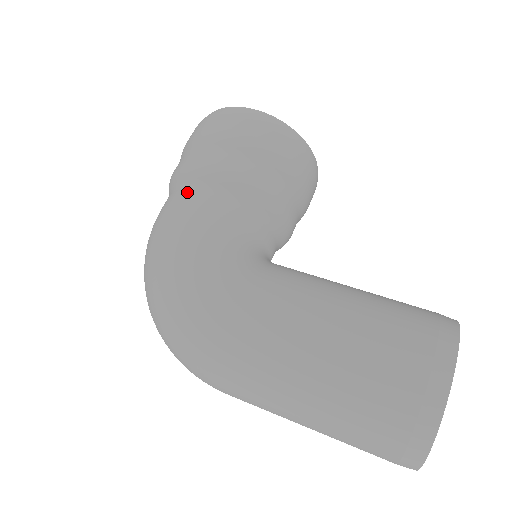
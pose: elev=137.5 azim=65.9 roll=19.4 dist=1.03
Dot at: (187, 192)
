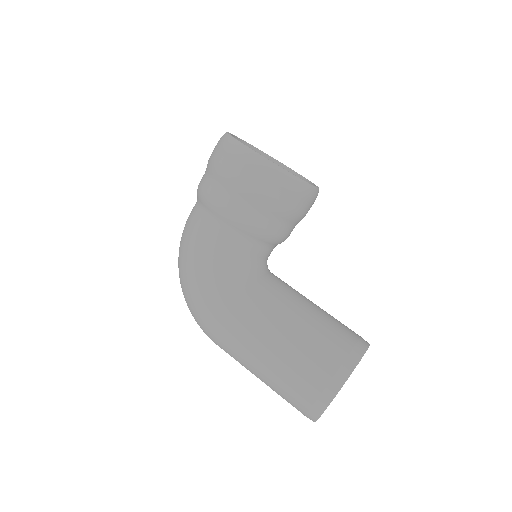
Dot at: (203, 218)
